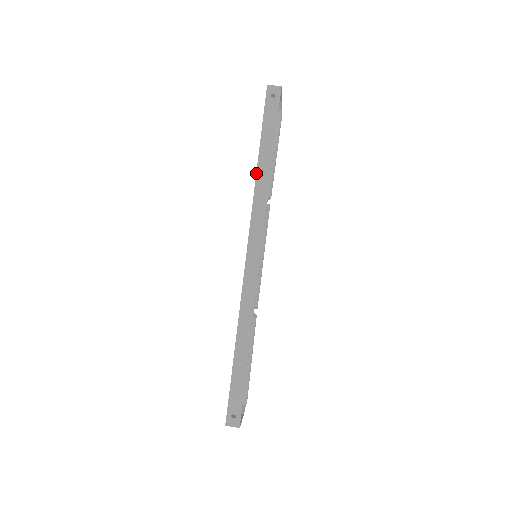
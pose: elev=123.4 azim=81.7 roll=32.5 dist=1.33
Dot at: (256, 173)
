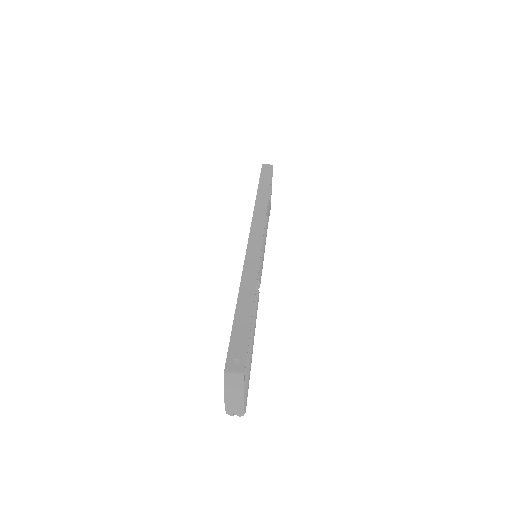
Dot at: (256, 196)
